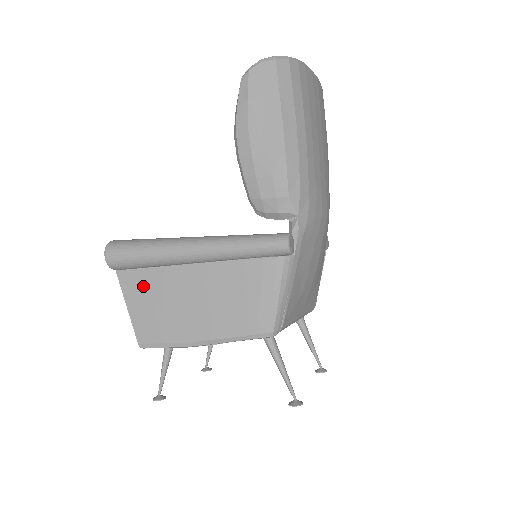
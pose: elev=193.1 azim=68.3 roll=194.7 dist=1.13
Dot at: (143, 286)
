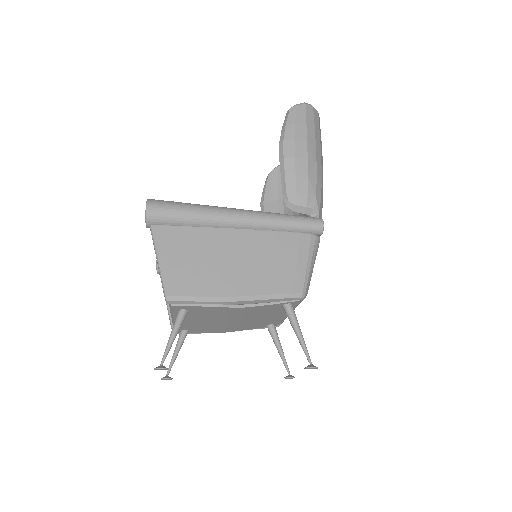
Dot at: (181, 242)
